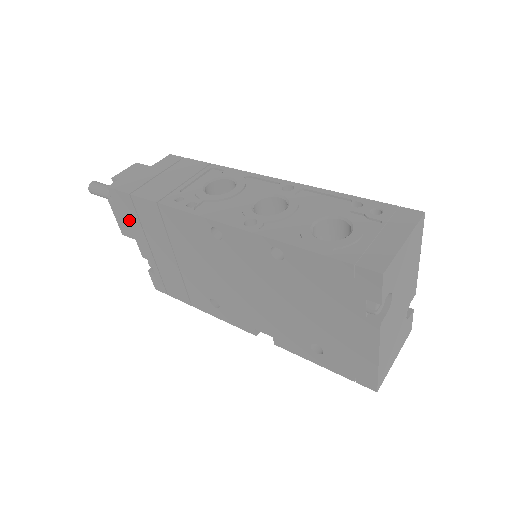
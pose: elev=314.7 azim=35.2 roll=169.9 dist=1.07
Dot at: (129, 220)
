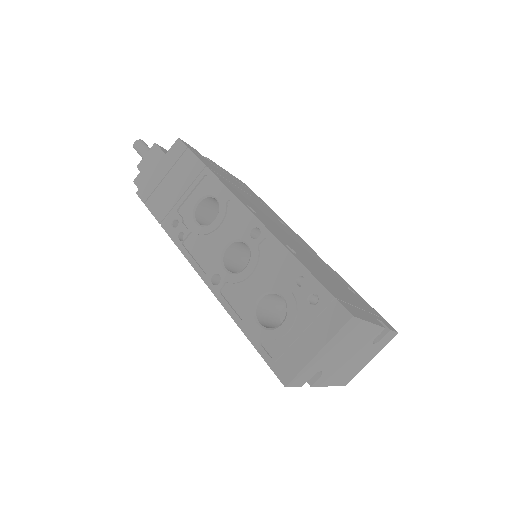
Dot at: occluded
